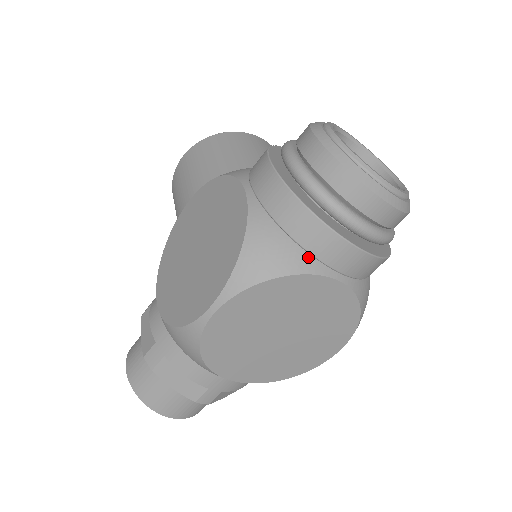
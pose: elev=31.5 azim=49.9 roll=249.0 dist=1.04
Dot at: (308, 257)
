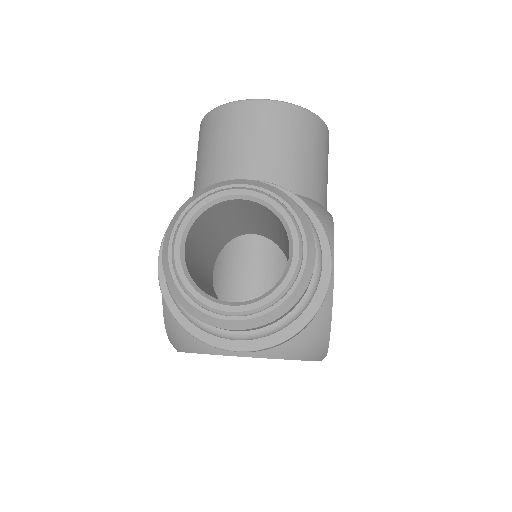
Dot at: occluded
